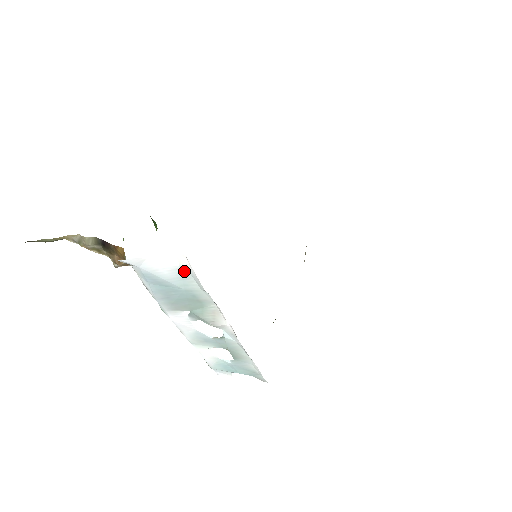
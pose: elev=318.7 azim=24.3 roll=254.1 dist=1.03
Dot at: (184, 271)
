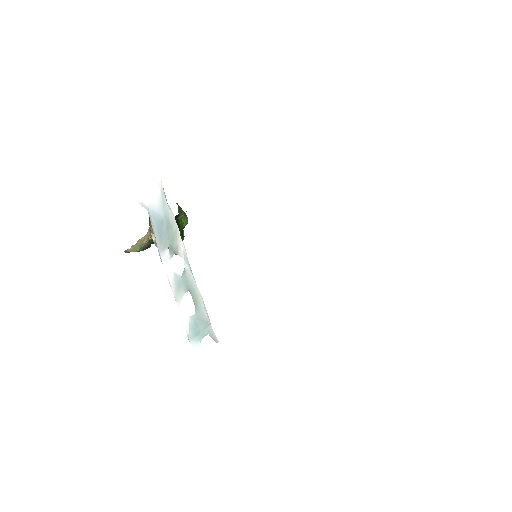
Dot at: (163, 195)
